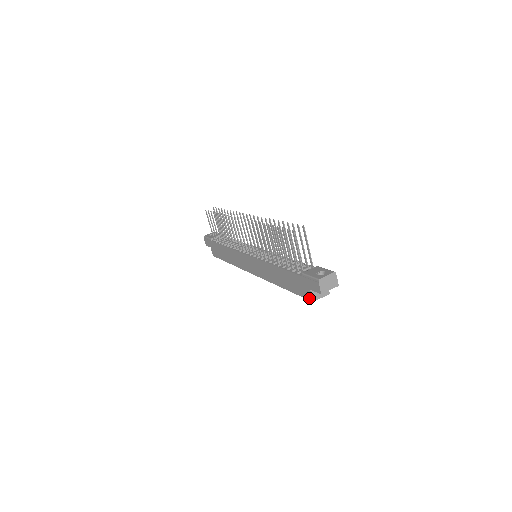
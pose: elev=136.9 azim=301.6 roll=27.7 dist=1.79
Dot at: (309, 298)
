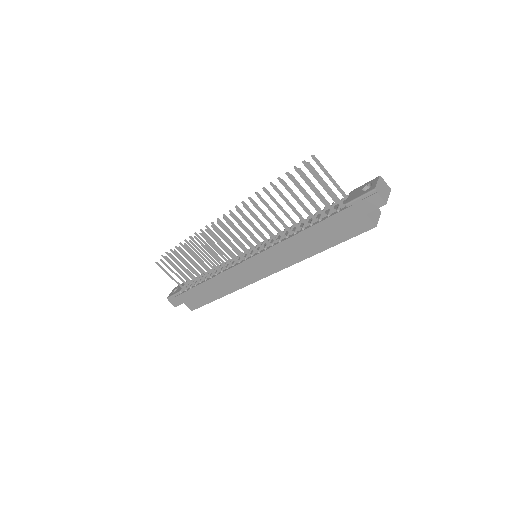
Dot at: (368, 227)
